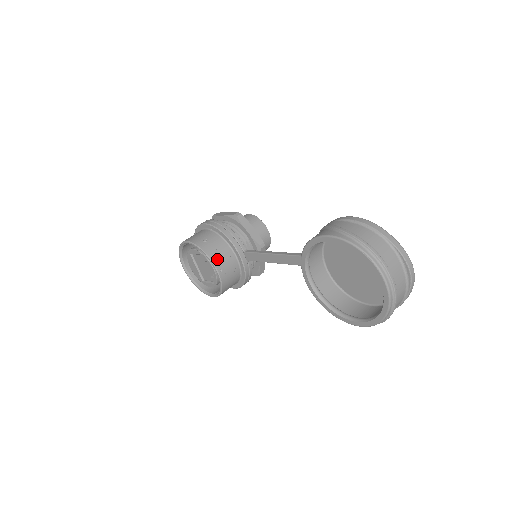
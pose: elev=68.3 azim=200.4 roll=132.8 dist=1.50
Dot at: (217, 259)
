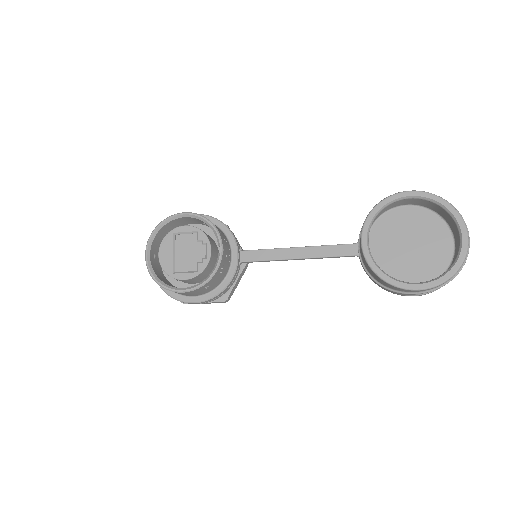
Dot at: (222, 237)
